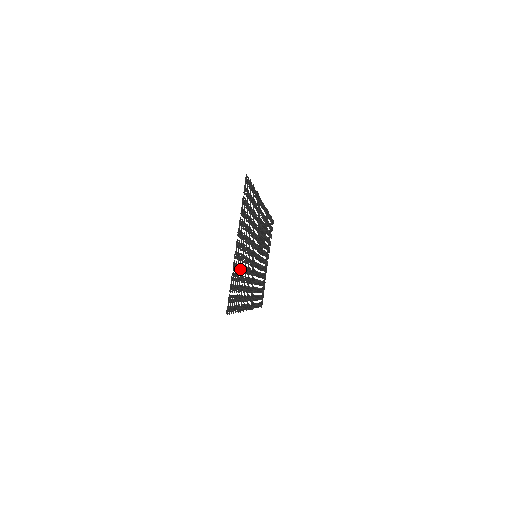
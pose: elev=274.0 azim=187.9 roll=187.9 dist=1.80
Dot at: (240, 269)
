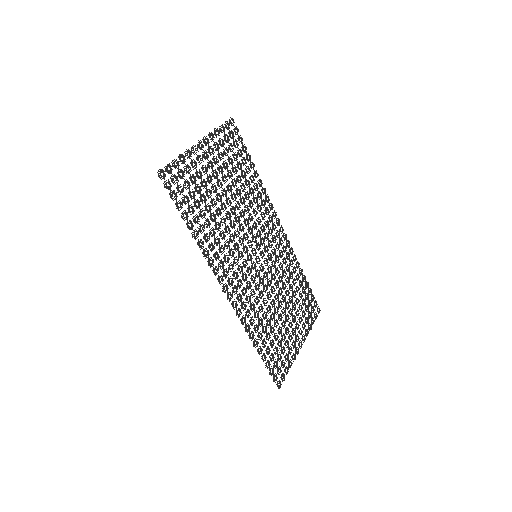
Dot at: (206, 190)
